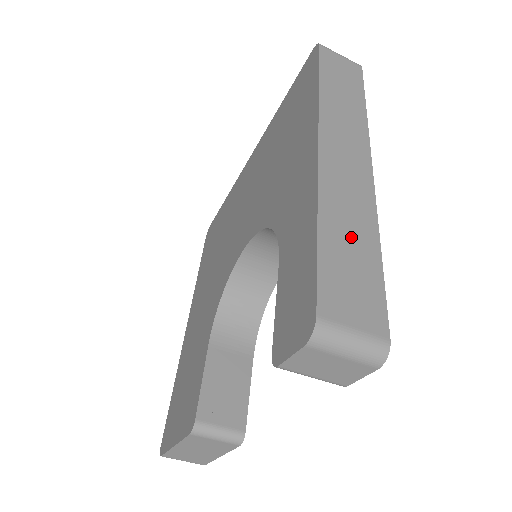
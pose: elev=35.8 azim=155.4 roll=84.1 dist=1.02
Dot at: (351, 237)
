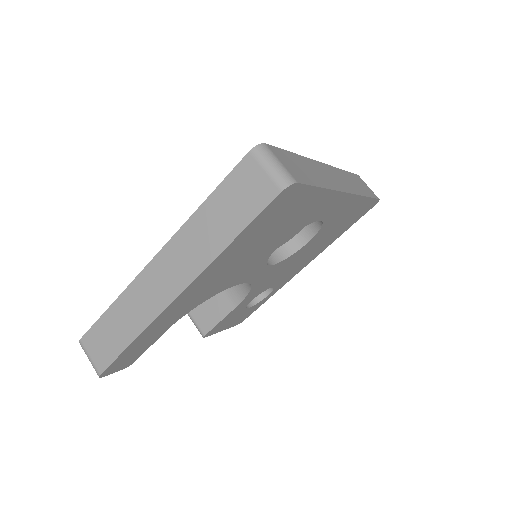
Dot at: (122, 324)
